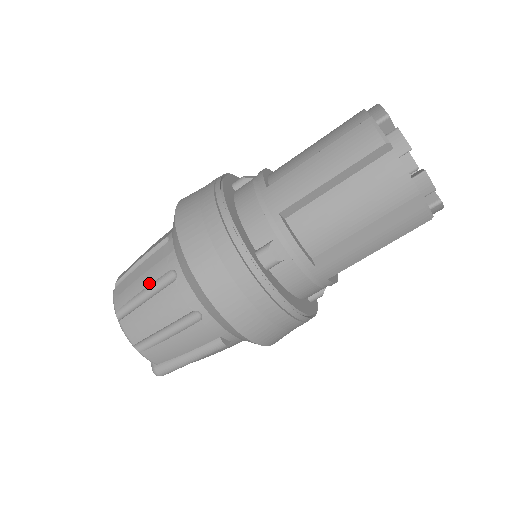
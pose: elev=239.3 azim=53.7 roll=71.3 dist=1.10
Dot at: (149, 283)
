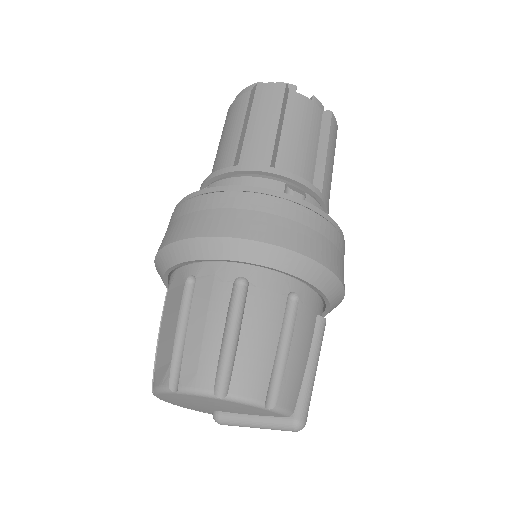
Dot at: (224, 317)
